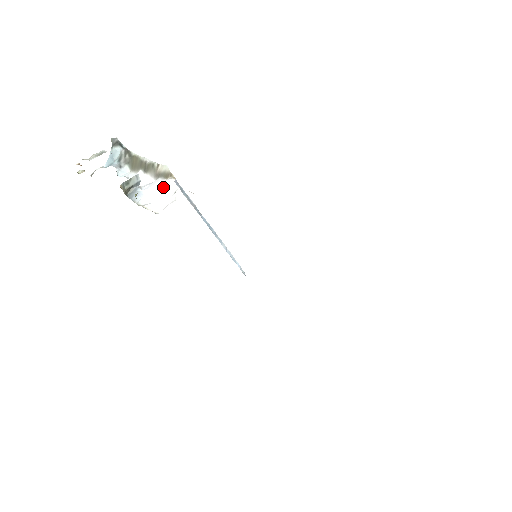
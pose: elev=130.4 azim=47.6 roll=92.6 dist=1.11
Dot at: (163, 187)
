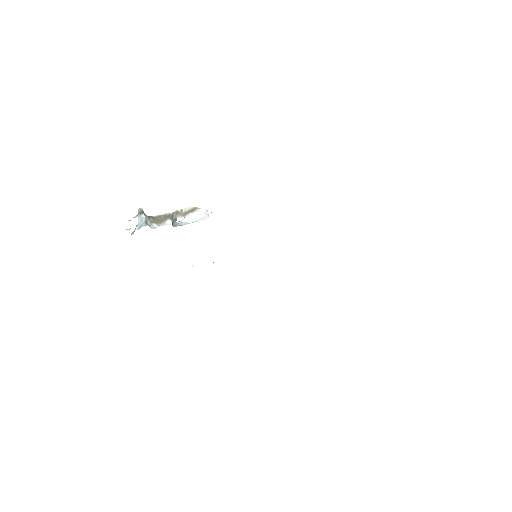
Dot at: (197, 212)
